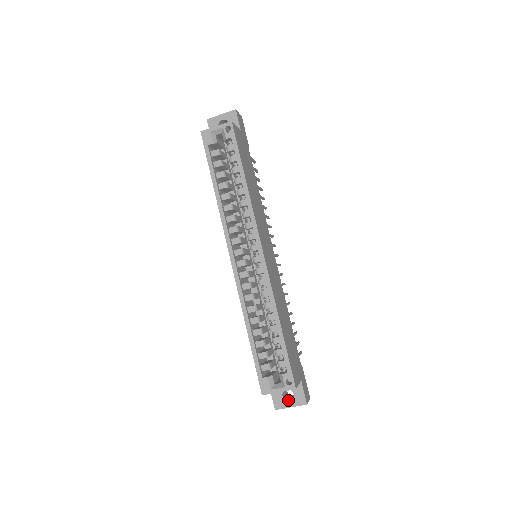
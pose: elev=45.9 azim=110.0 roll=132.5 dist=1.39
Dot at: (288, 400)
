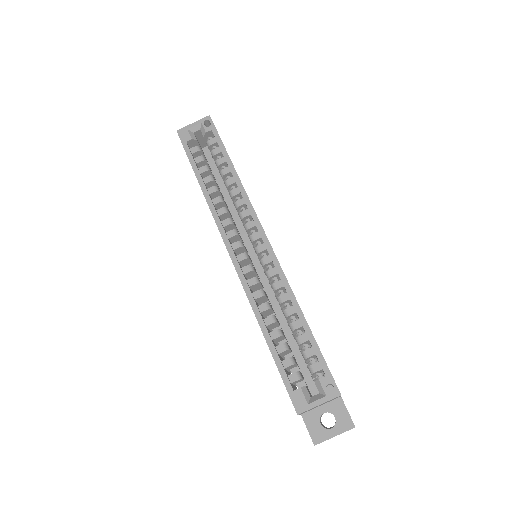
Dot at: (329, 428)
